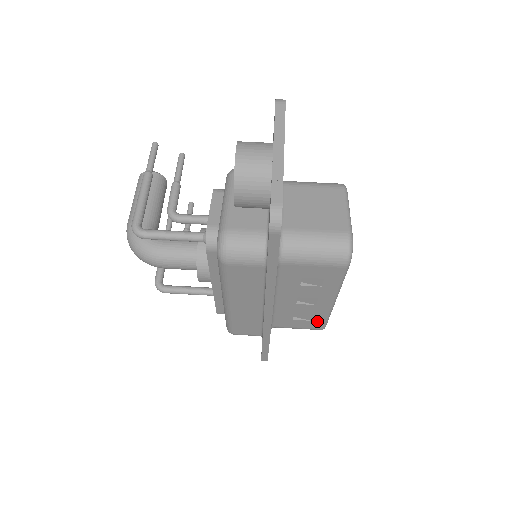
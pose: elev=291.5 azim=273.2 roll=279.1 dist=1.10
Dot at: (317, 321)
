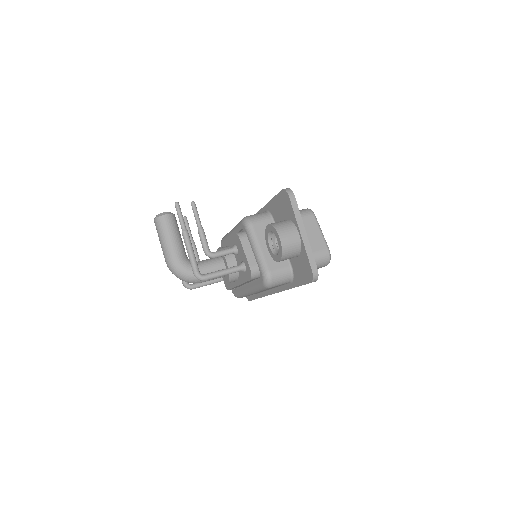
Dot at: occluded
